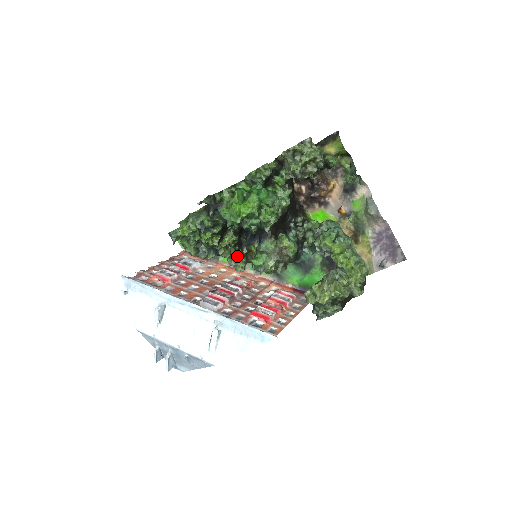
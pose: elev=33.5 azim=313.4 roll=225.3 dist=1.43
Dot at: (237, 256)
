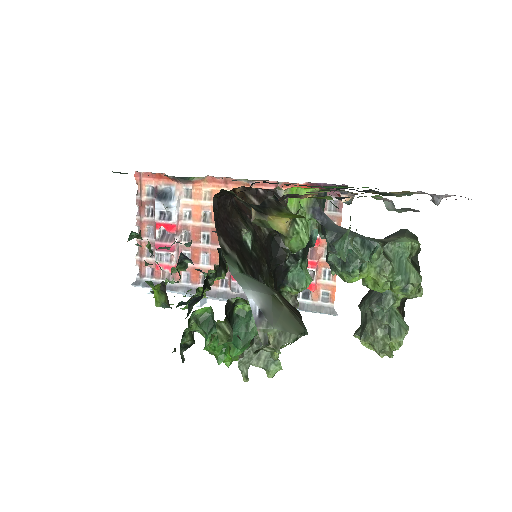
Dot at: occluded
